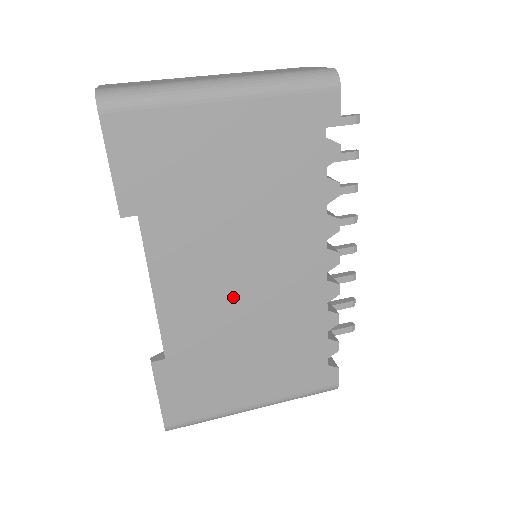
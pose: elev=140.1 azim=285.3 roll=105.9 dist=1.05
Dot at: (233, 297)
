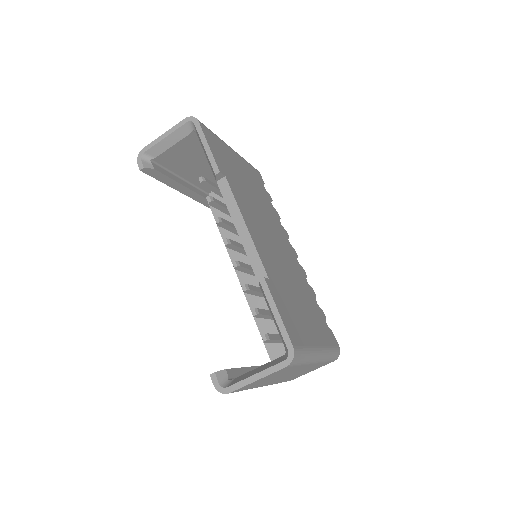
Dot at: (275, 251)
